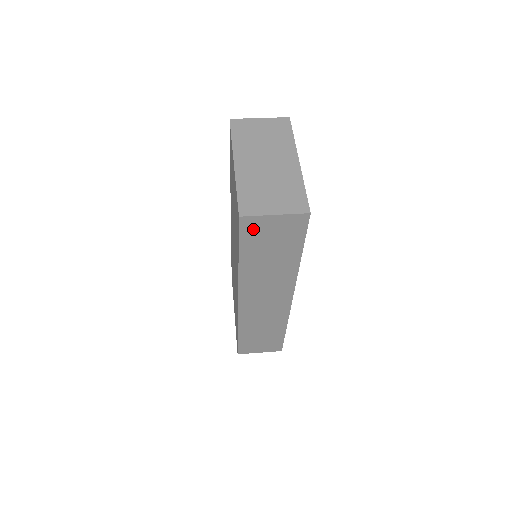
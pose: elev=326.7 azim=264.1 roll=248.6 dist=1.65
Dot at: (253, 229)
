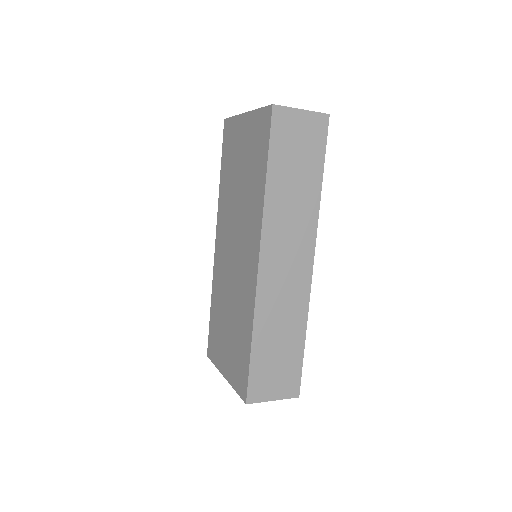
Dot at: (283, 126)
